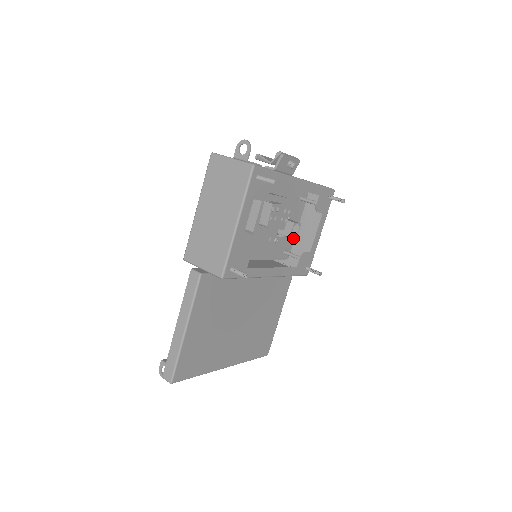
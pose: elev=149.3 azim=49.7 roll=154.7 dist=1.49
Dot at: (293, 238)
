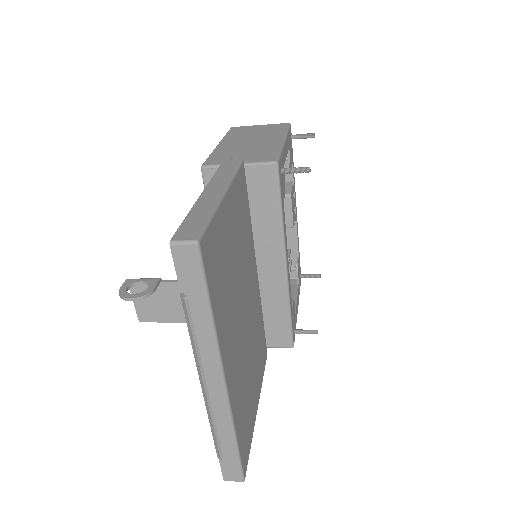
Dot at: occluded
